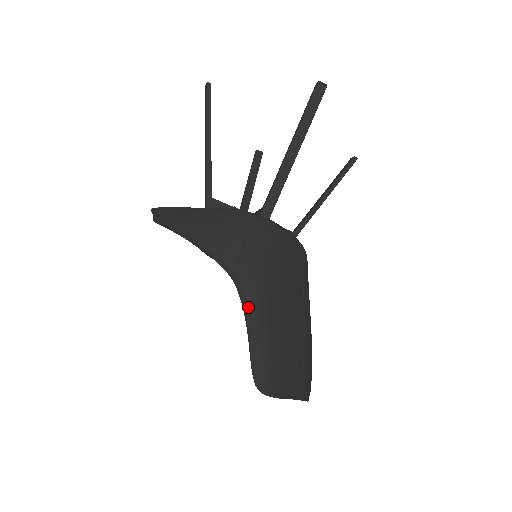
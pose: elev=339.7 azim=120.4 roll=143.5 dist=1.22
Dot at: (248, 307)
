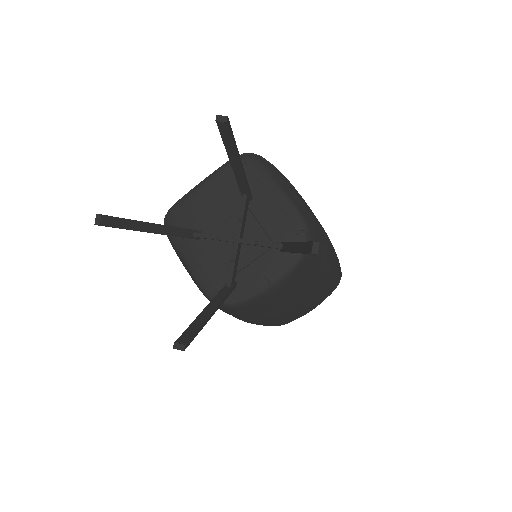
Dot at: (243, 320)
